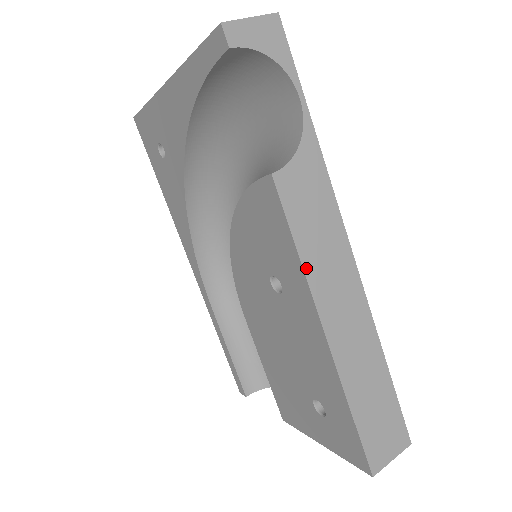
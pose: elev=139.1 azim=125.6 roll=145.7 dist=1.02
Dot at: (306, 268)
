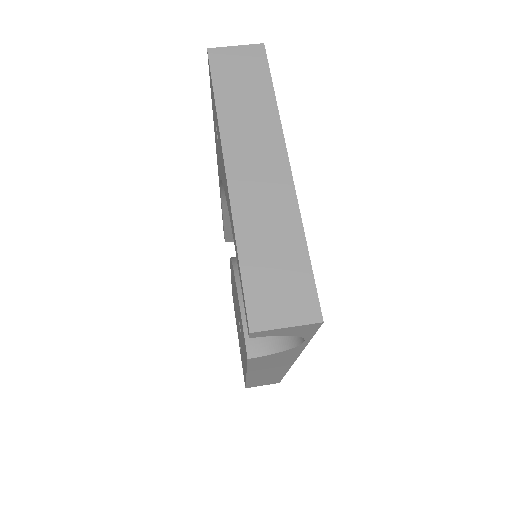
Dot at: (249, 370)
